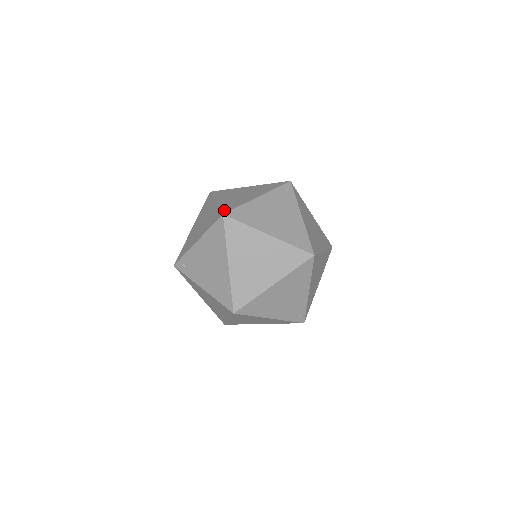
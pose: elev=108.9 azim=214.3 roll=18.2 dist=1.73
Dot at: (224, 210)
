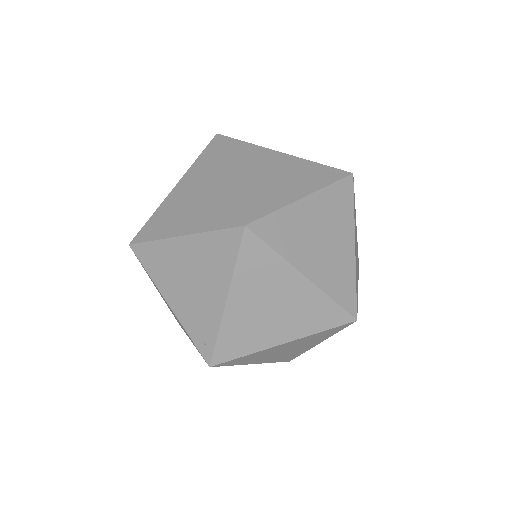
Dot at: occluded
